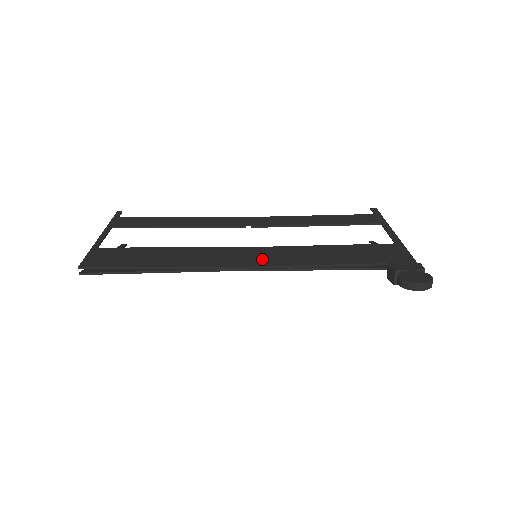
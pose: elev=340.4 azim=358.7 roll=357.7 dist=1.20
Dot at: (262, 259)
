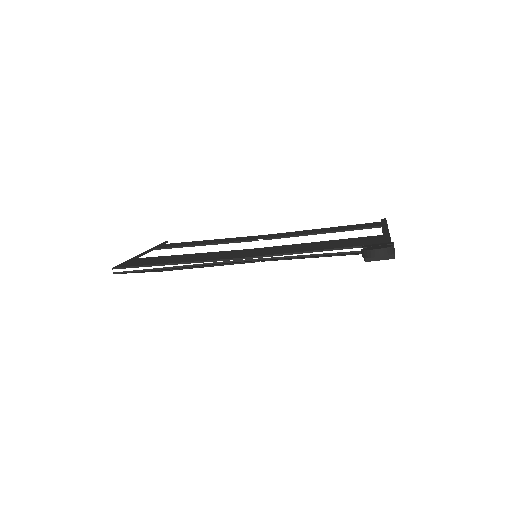
Dot at: (254, 253)
